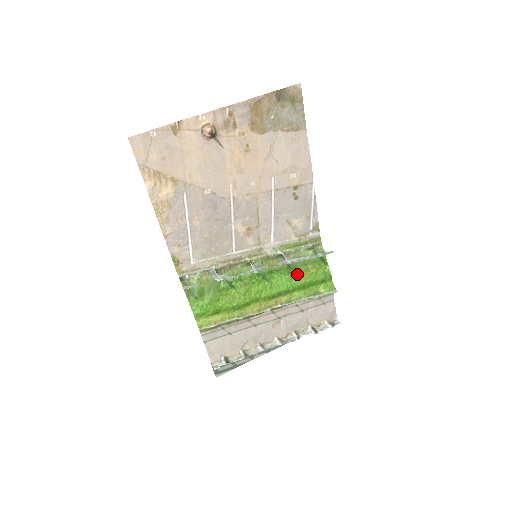
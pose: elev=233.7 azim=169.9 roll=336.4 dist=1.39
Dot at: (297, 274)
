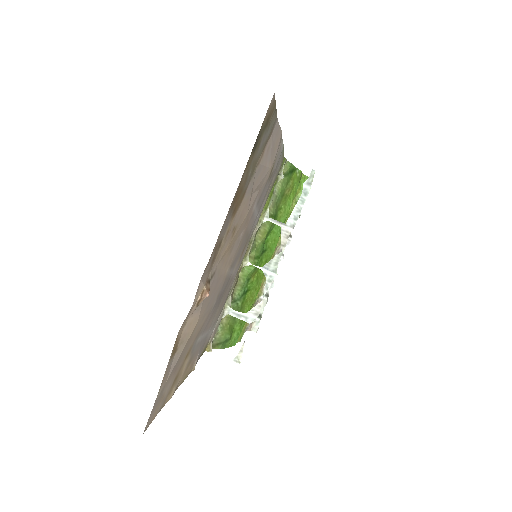
Dot at: (281, 211)
